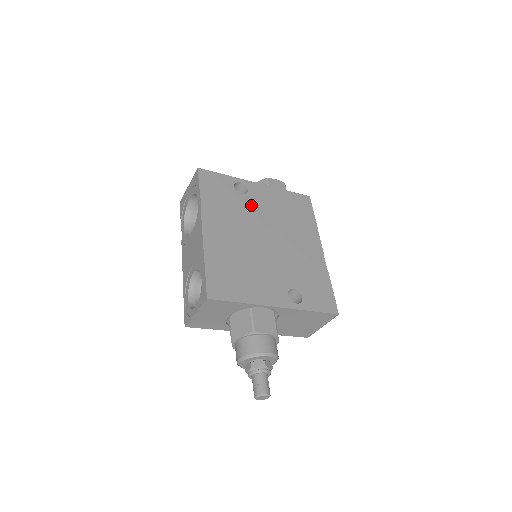
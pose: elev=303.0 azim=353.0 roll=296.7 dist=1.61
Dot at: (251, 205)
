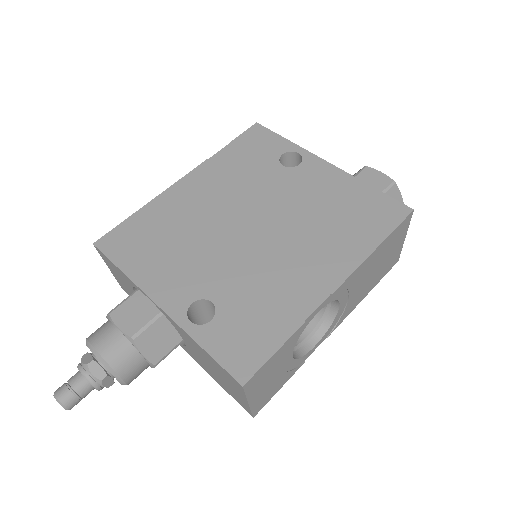
Dot at: (281, 182)
